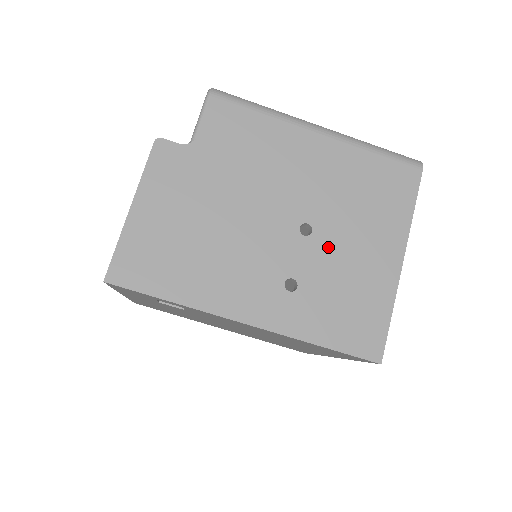
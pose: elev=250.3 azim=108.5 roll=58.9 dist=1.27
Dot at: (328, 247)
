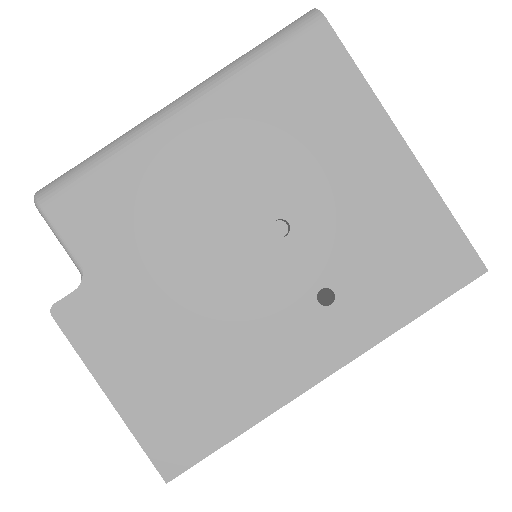
Dot at: (320, 220)
